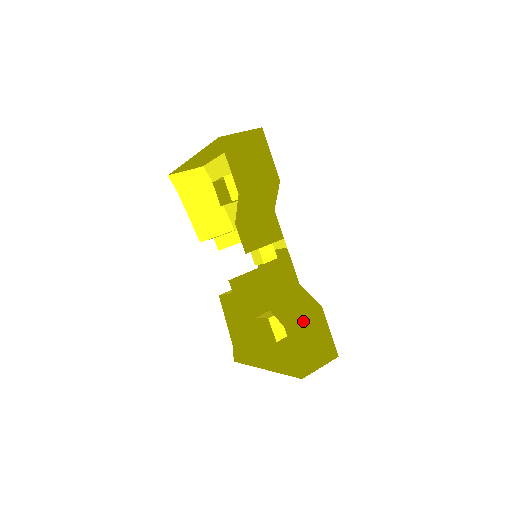
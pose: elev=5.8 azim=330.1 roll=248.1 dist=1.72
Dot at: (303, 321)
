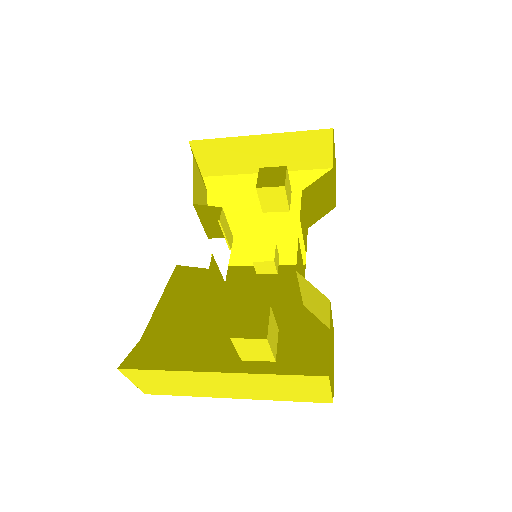
Dot at: (332, 321)
